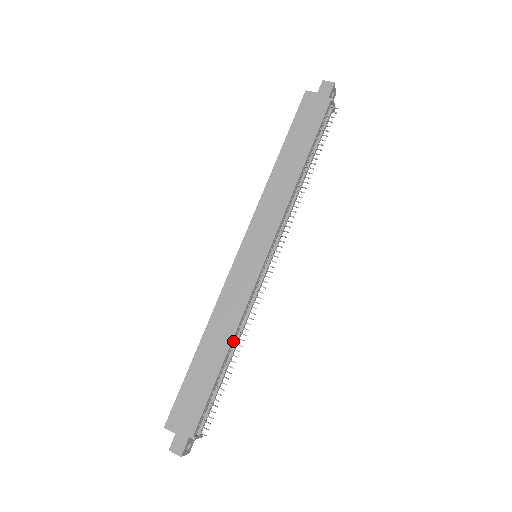
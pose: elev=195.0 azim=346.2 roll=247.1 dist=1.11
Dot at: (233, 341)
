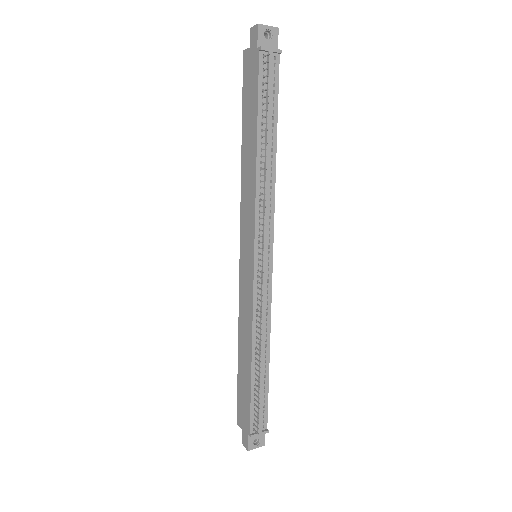
Dot at: (256, 346)
